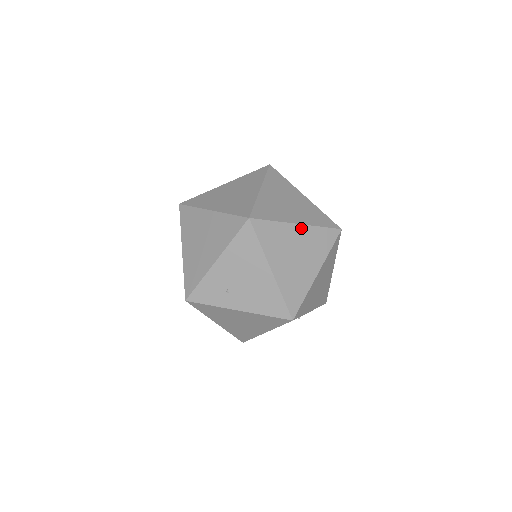
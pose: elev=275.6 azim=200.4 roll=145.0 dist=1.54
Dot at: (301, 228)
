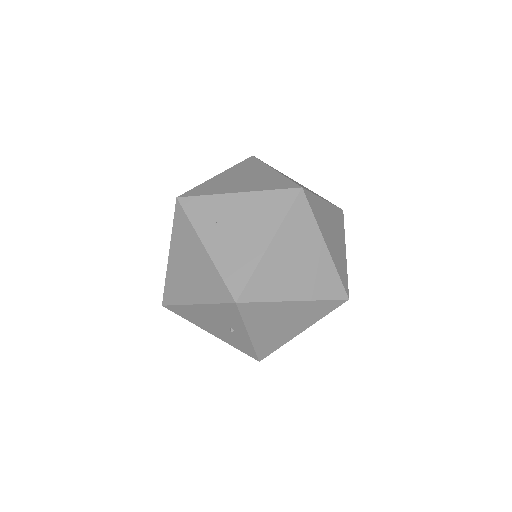
Dot at: (325, 251)
